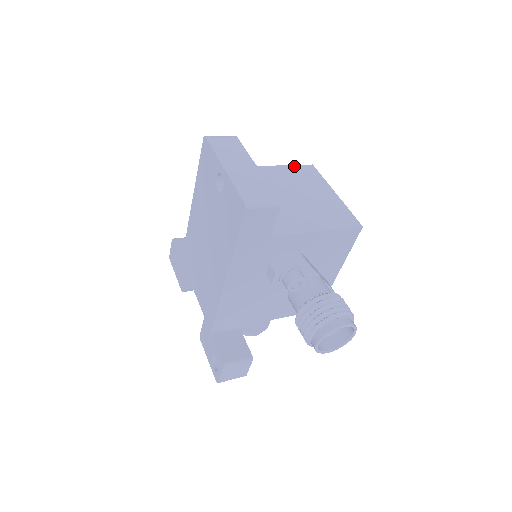
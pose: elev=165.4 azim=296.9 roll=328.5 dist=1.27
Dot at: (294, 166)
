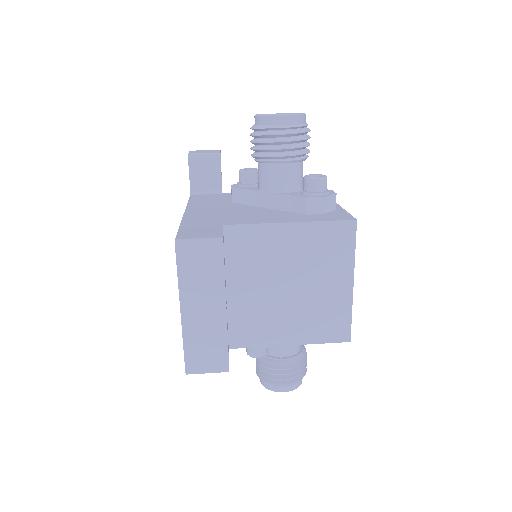
Dot at: (324, 224)
